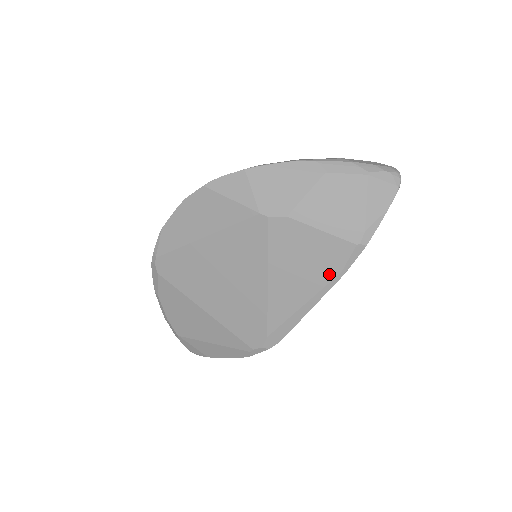
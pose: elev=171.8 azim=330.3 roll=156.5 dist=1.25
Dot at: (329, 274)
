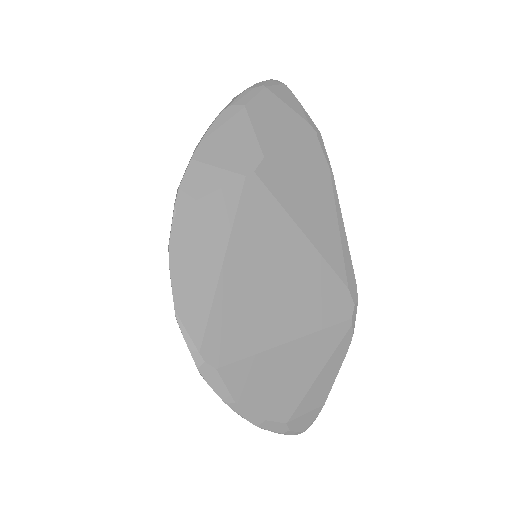
Dot at: (326, 179)
